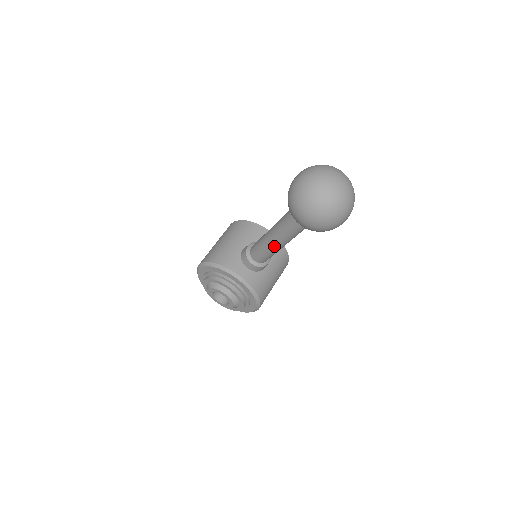
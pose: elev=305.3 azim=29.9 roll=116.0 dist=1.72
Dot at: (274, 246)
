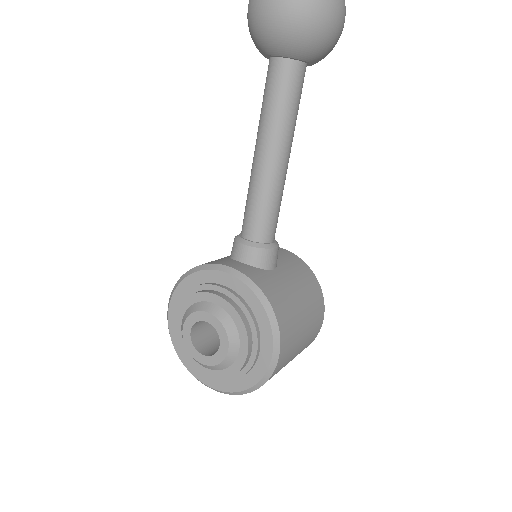
Dot at: (264, 168)
